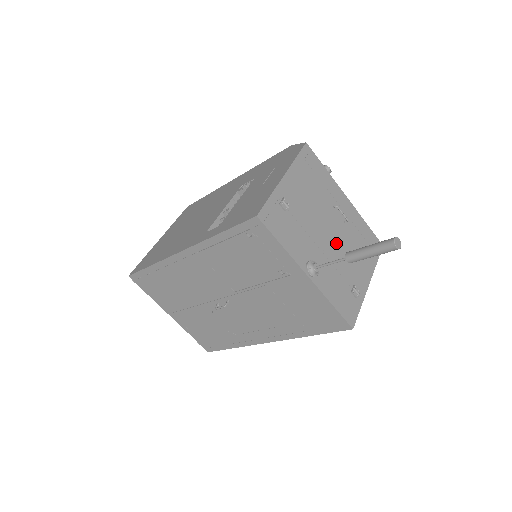
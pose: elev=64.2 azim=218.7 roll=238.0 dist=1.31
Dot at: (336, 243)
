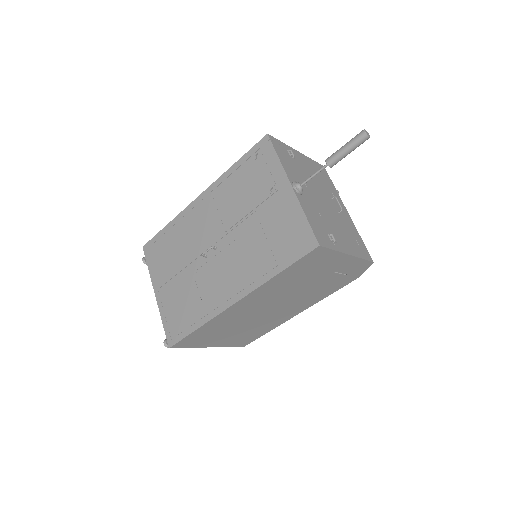
Dot at: (326, 209)
